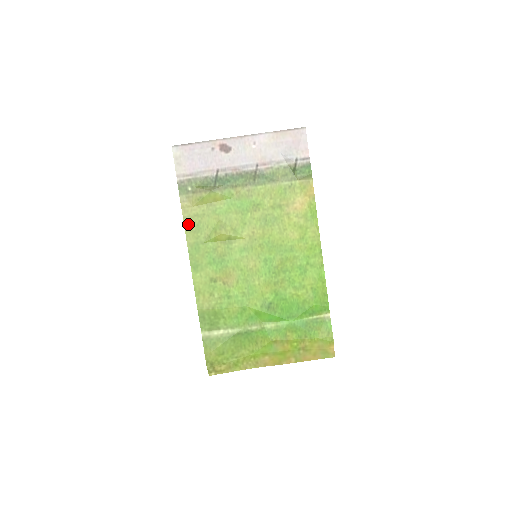
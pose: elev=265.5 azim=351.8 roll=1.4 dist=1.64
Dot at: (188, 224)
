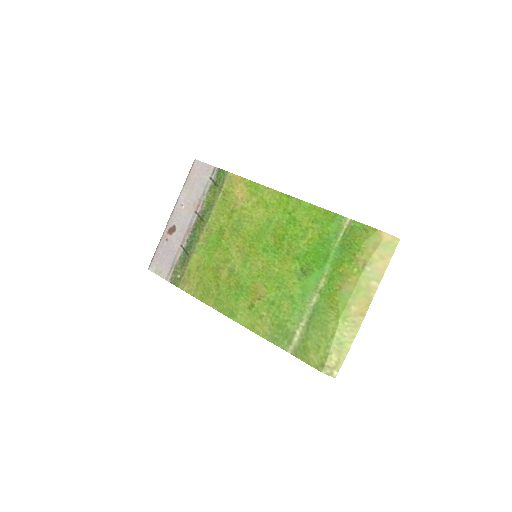
Dot at: (199, 296)
